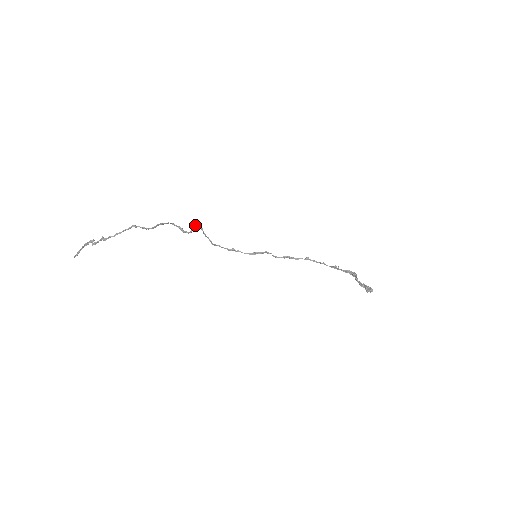
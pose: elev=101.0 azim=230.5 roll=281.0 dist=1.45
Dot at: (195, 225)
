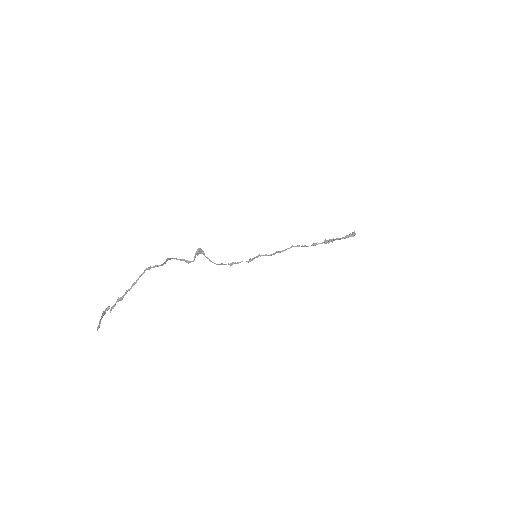
Dot at: (196, 251)
